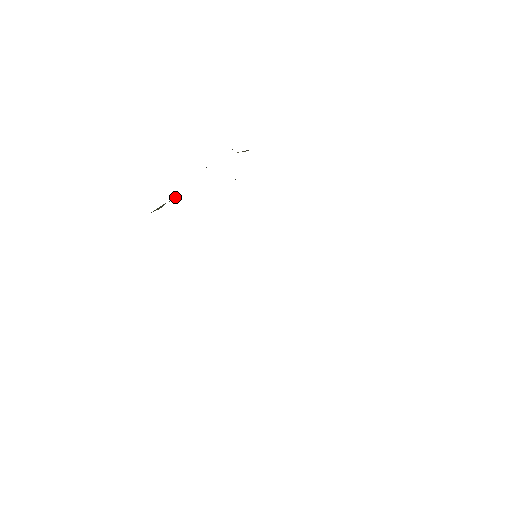
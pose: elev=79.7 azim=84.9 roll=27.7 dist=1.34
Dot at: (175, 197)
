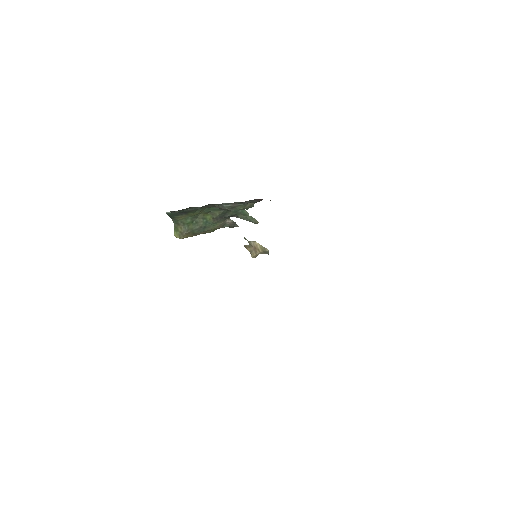
Dot at: (200, 220)
